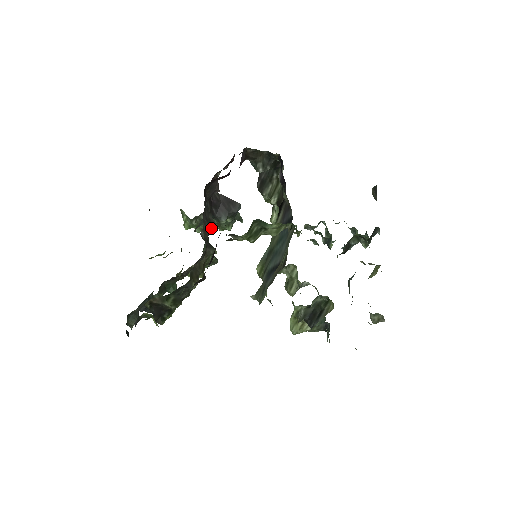
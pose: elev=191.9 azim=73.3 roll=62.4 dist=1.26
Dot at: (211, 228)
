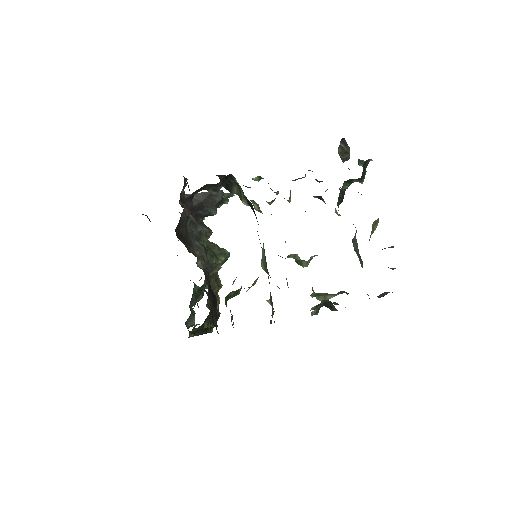
Dot at: (206, 239)
